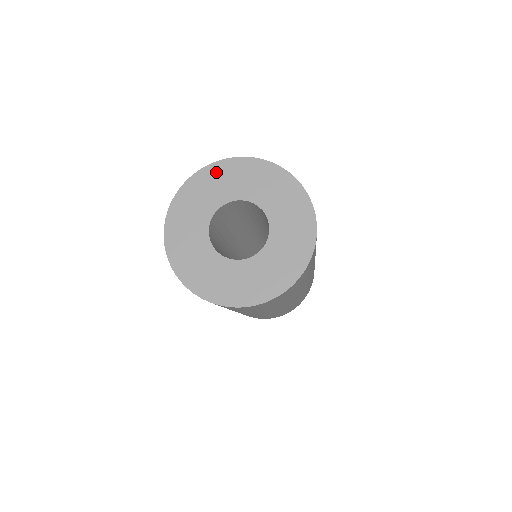
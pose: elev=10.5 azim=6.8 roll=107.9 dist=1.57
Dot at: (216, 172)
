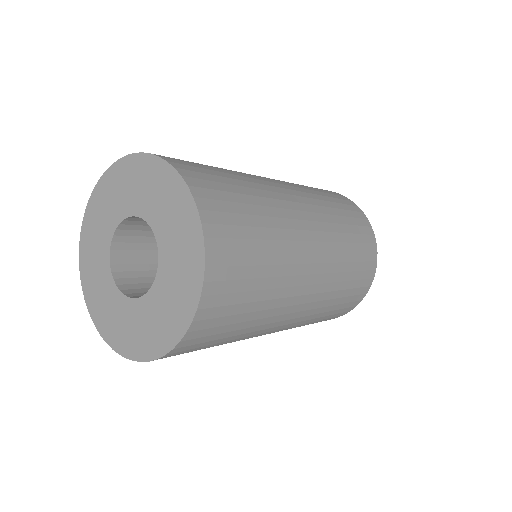
Dot at: (137, 168)
